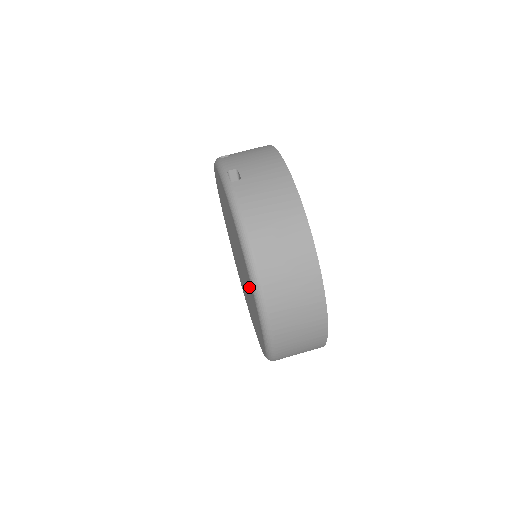
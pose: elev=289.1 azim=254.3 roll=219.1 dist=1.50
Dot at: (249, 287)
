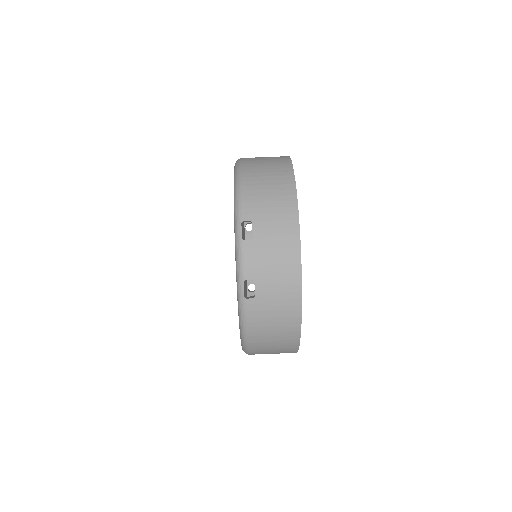
Dot at: occluded
